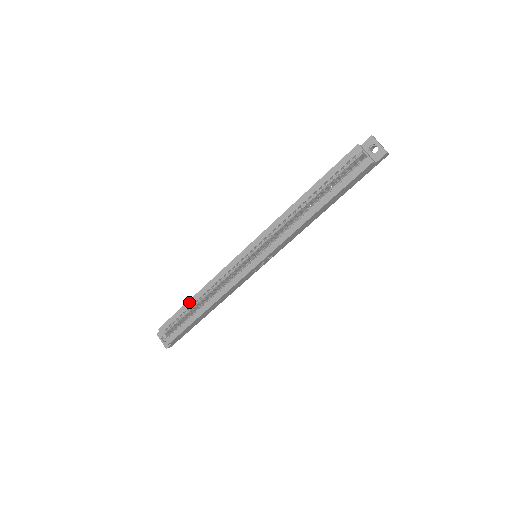
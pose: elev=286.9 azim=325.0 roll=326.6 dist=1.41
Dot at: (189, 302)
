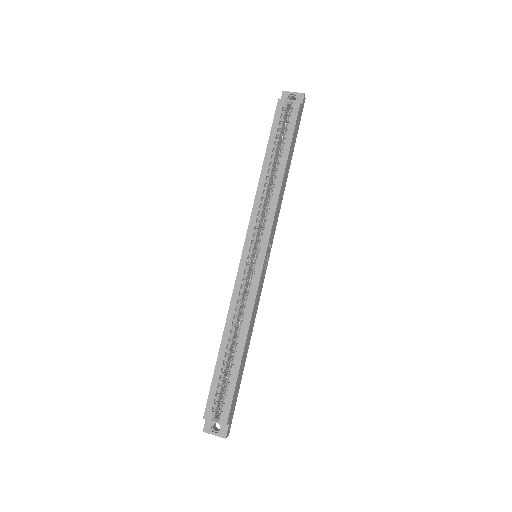
Dot at: (220, 355)
